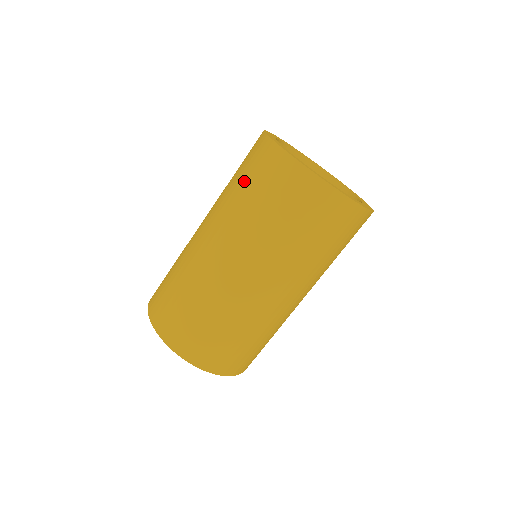
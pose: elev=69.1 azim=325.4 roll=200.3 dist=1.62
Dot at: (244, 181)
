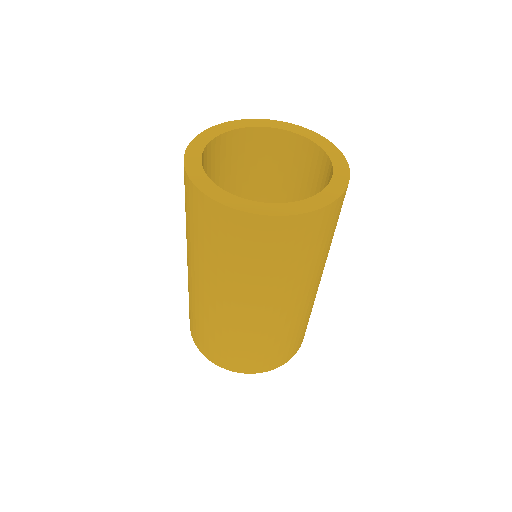
Dot at: (197, 233)
